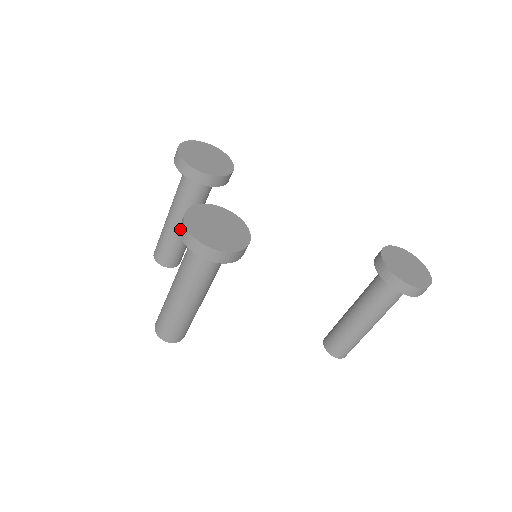
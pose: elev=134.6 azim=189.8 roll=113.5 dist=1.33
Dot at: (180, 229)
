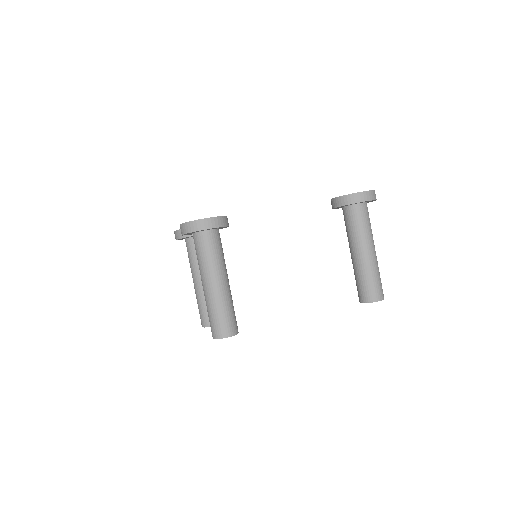
Dot at: (181, 233)
